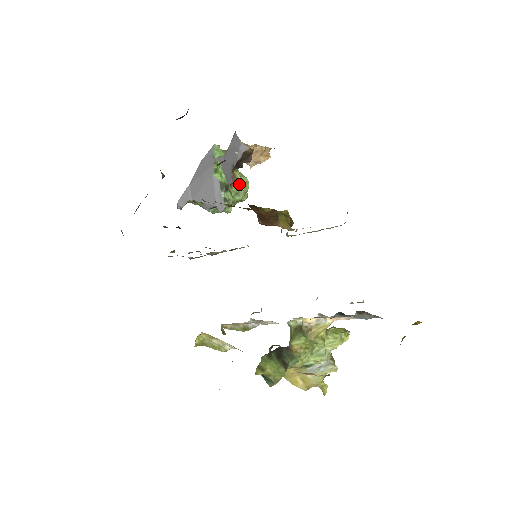
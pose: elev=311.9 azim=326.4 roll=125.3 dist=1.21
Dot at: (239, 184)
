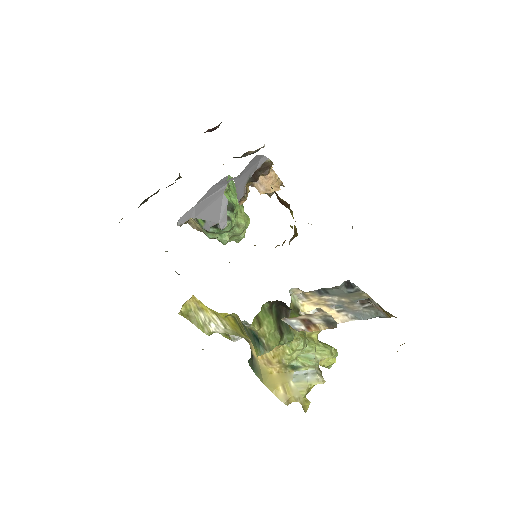
Dot at: (241, 217)
